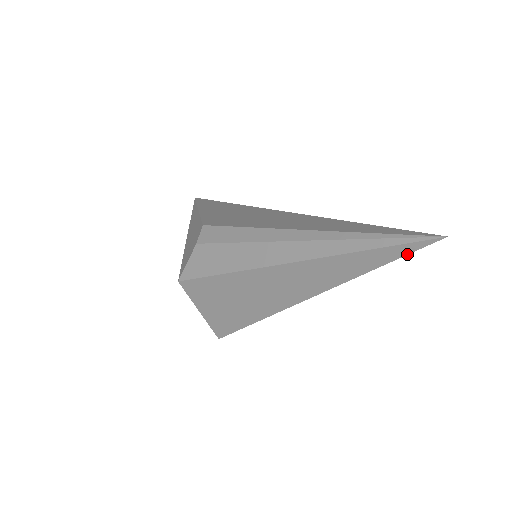
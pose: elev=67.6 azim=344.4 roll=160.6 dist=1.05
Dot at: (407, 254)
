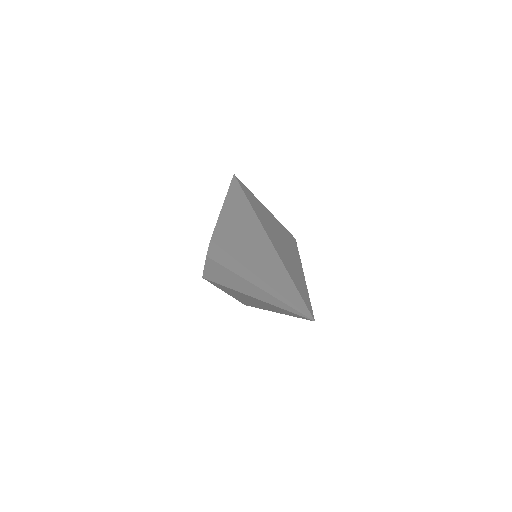
Dot at: (302, 318)
